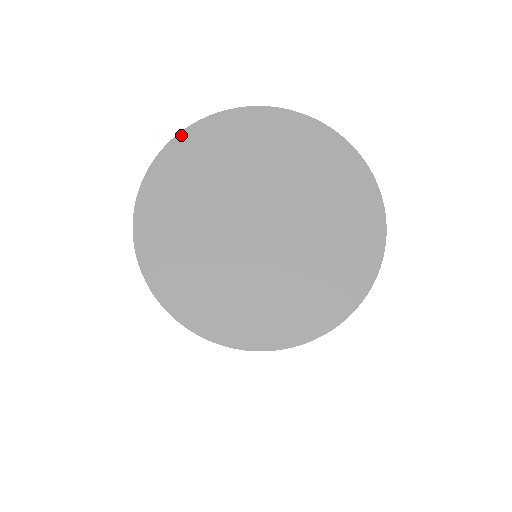
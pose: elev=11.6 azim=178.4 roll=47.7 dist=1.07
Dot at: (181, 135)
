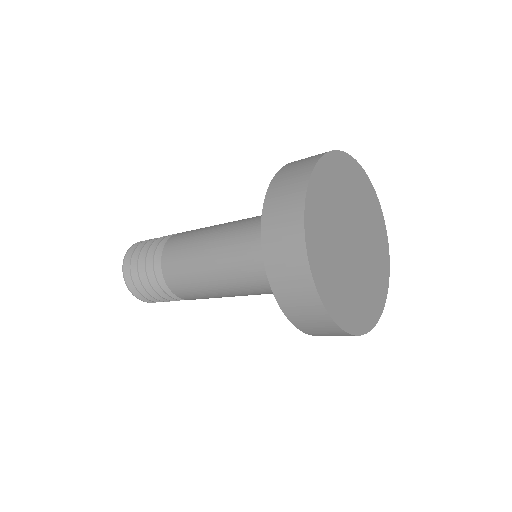
Dot at: (306, 222)
